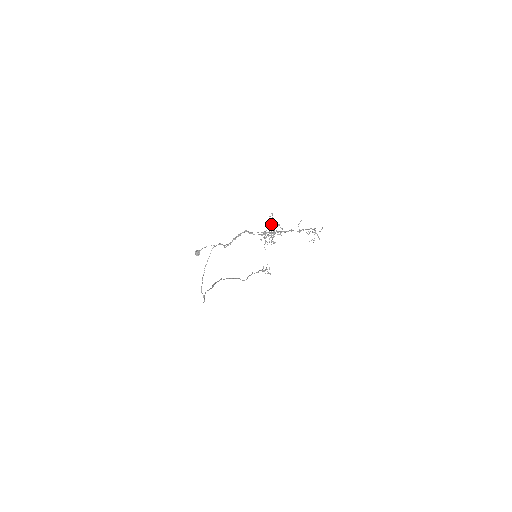
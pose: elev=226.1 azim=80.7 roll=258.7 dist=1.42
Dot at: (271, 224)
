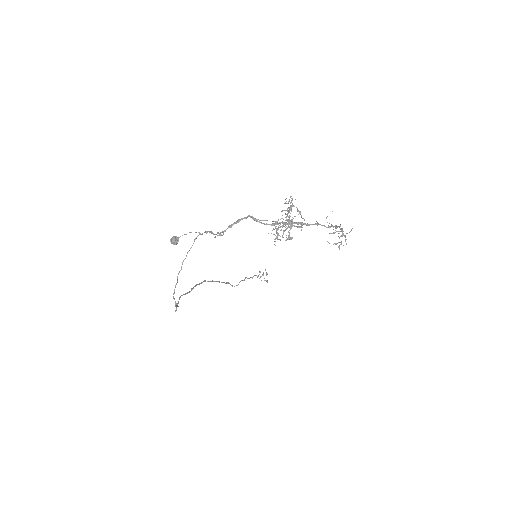
Dot at: (289, 210)
